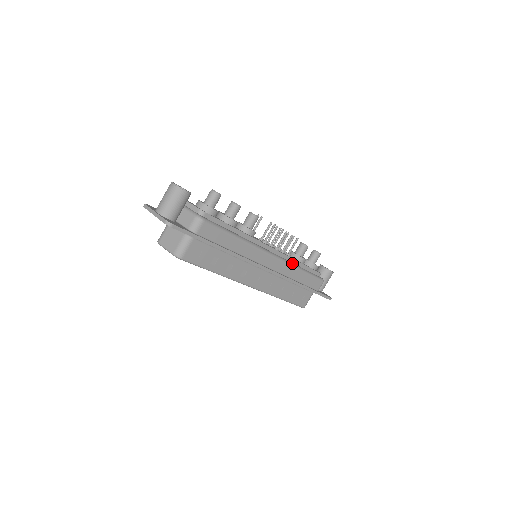
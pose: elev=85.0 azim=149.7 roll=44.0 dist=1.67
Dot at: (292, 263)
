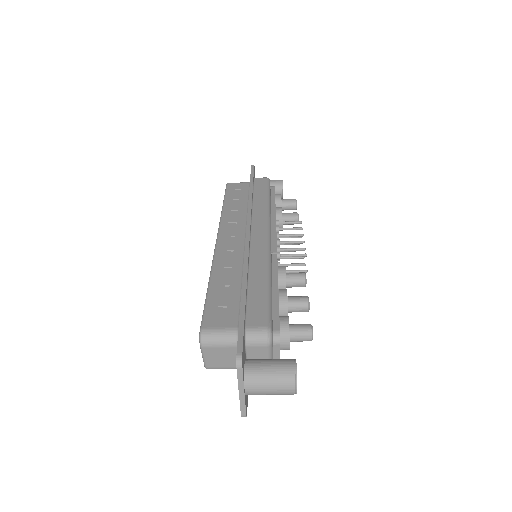
Dot at: occluded
